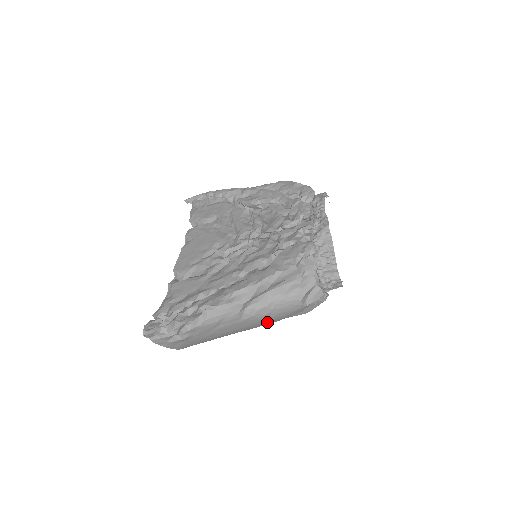
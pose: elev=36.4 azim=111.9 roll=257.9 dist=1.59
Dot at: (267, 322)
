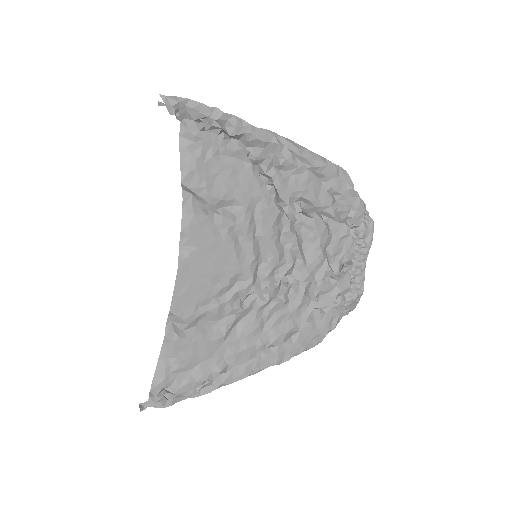
Dot at: occluded
